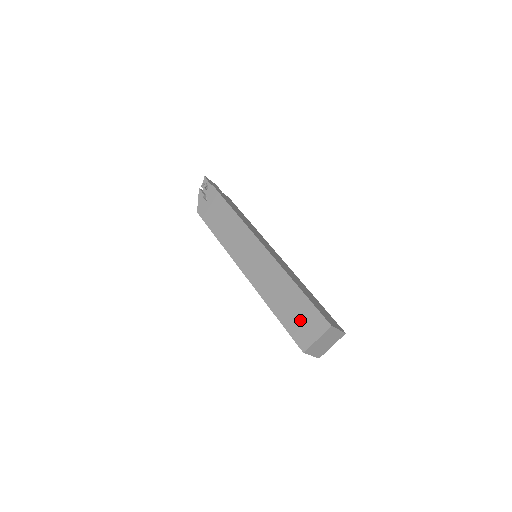
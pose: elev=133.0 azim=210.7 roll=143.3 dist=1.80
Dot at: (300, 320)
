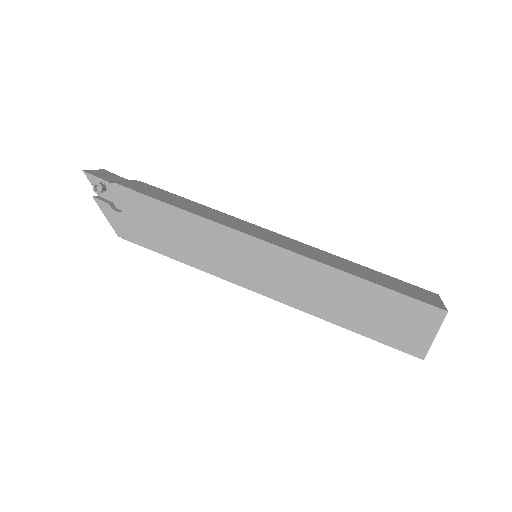
Dot at: (396, 323)
